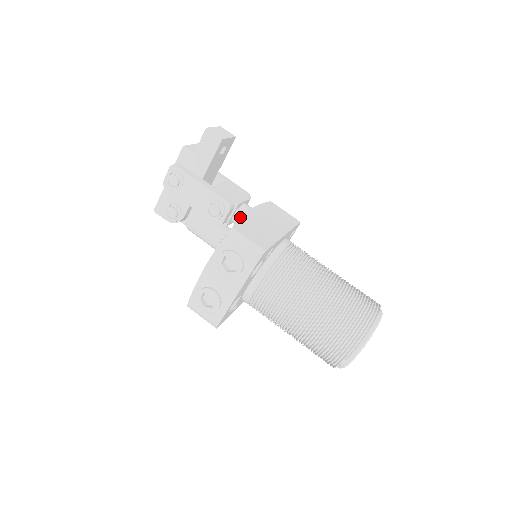
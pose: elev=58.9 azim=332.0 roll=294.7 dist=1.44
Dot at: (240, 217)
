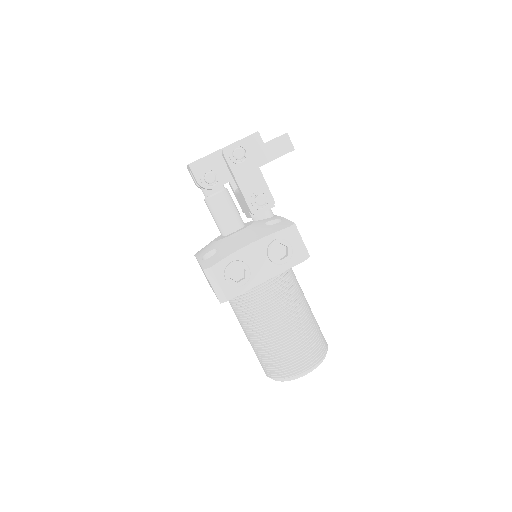
Dot at: occluded
